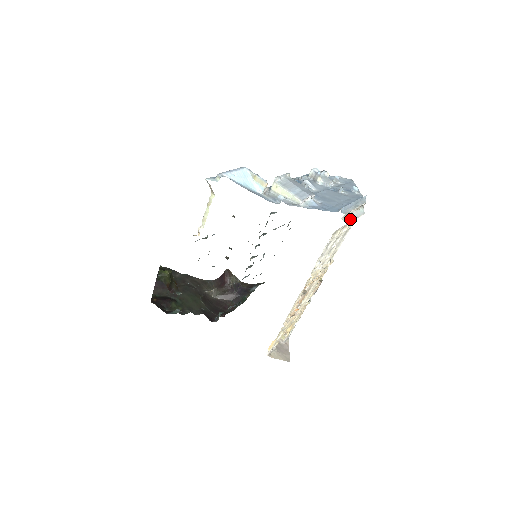
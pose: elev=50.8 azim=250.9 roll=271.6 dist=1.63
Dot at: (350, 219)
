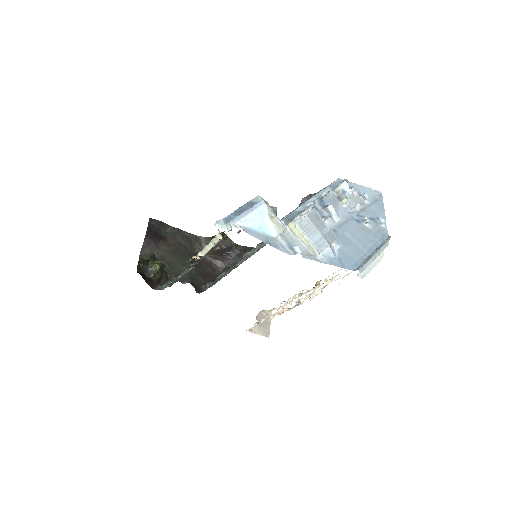
Dot at: (366, 272)
